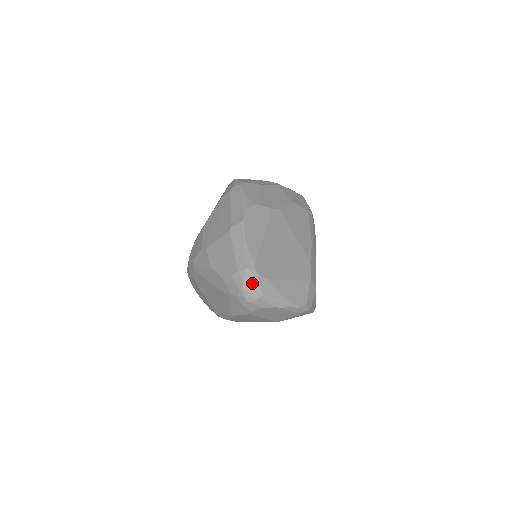
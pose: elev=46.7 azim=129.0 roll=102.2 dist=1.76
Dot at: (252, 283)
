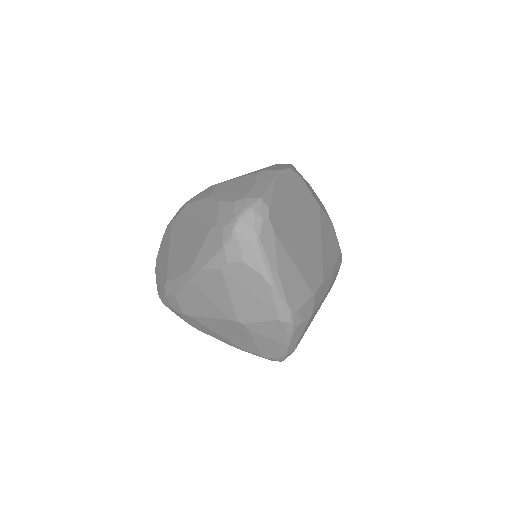
Dot at: (256, 217)
